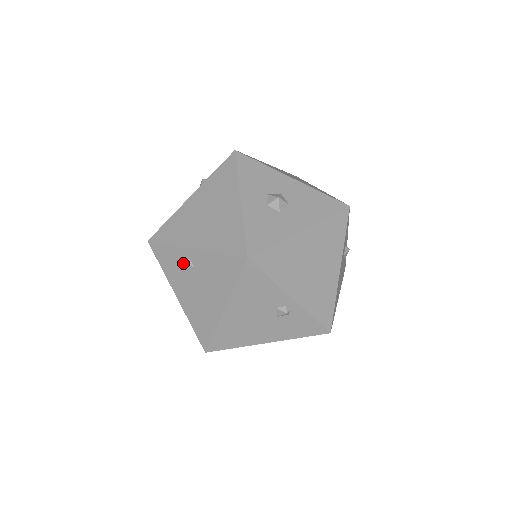
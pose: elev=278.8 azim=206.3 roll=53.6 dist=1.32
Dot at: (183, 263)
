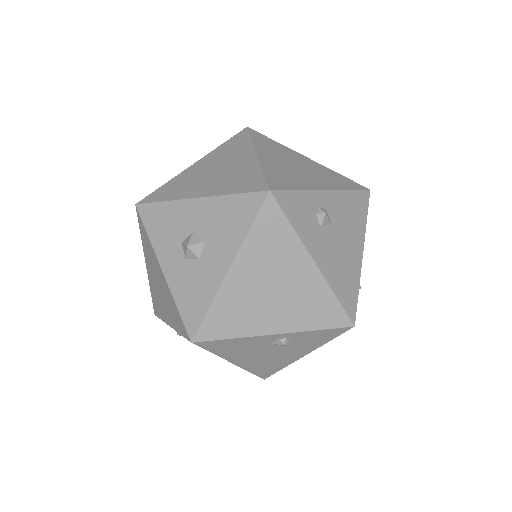
Dot at: occluded
